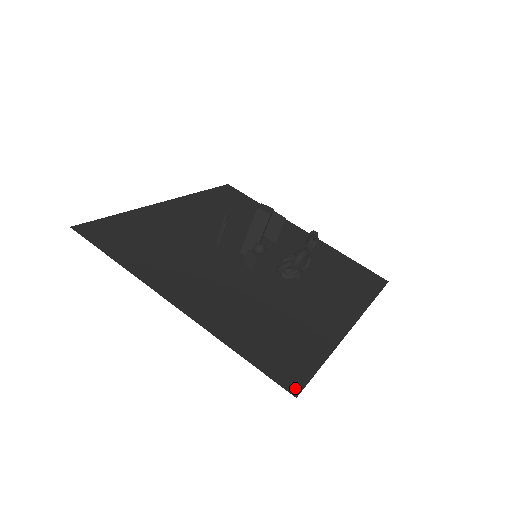
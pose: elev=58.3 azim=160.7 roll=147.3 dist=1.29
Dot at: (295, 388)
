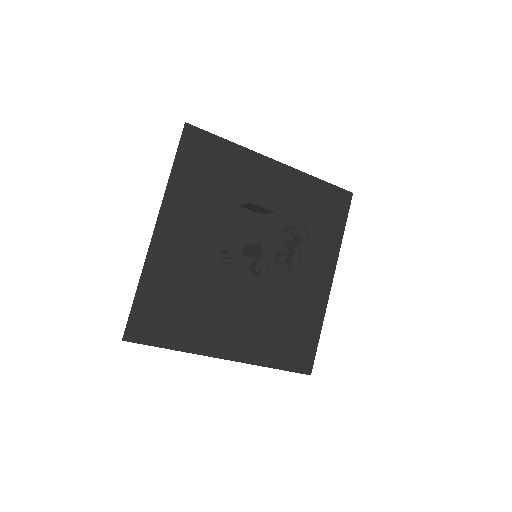
Dot at: (309, 369)
